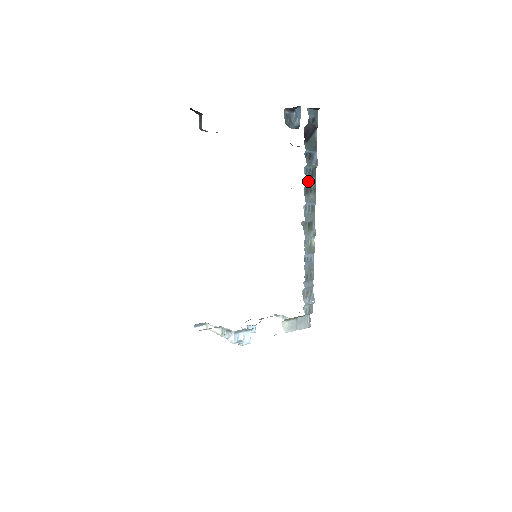
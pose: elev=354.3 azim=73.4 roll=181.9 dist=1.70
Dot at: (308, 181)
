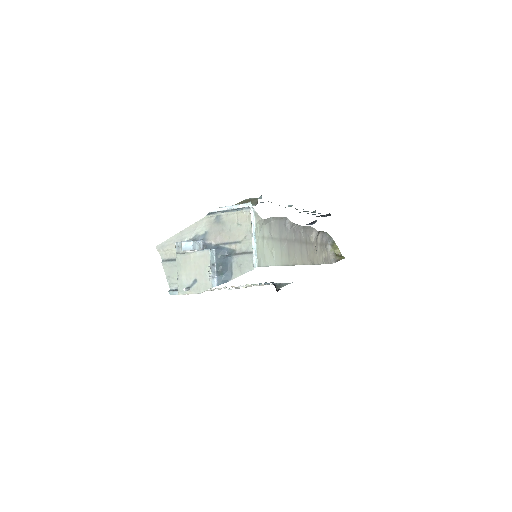
Dot at: occluded
